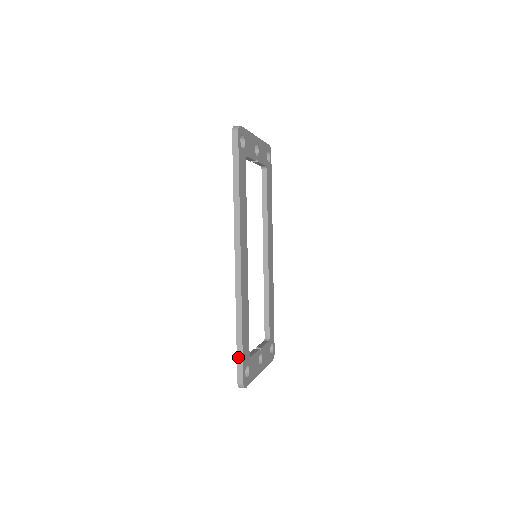
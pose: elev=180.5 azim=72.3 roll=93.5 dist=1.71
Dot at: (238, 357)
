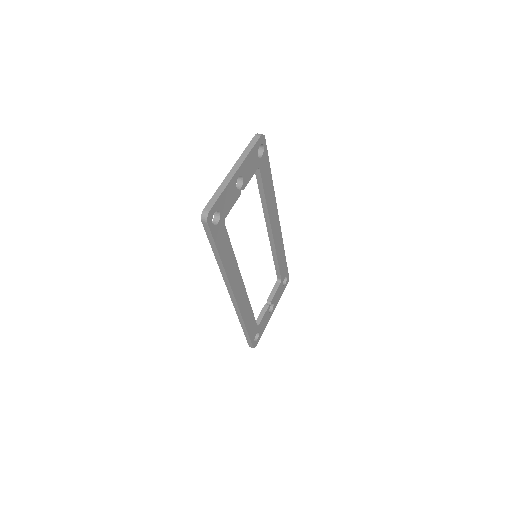
Dot at: (246, 338)
